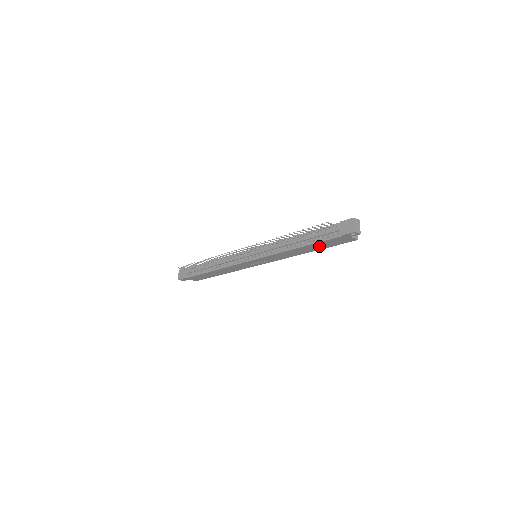
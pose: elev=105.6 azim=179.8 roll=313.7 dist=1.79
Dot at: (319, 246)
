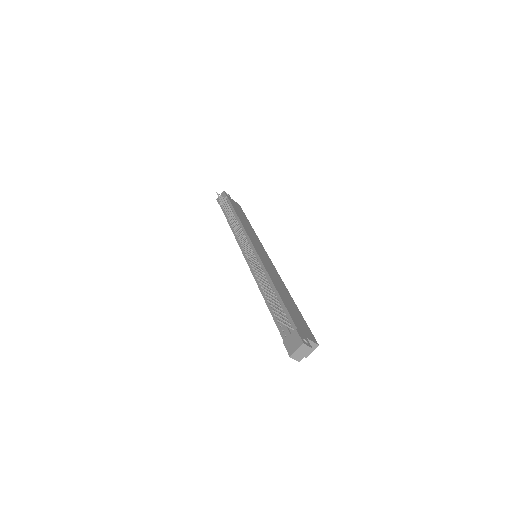
Dot at: occluded
